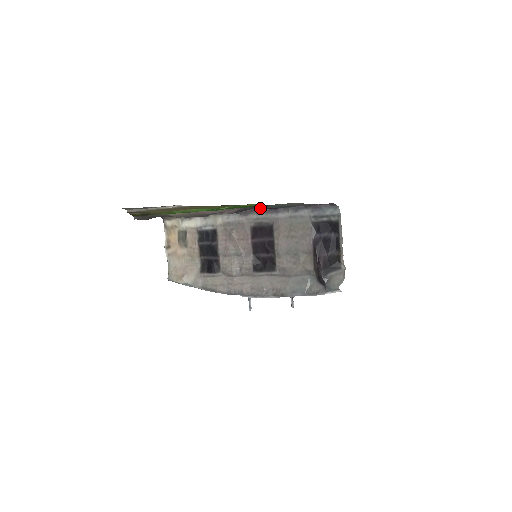
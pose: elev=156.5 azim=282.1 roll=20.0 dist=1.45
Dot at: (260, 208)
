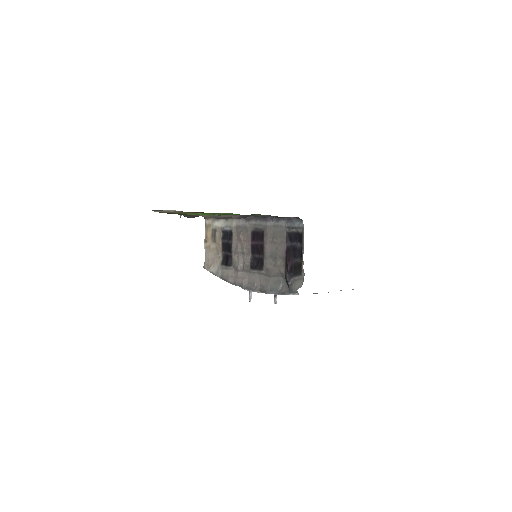
Dot at: occluded
